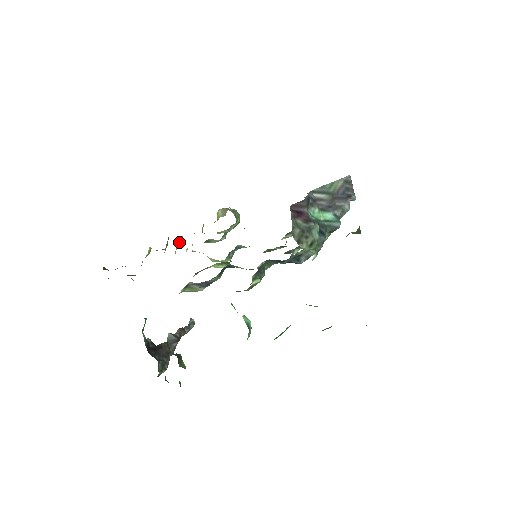
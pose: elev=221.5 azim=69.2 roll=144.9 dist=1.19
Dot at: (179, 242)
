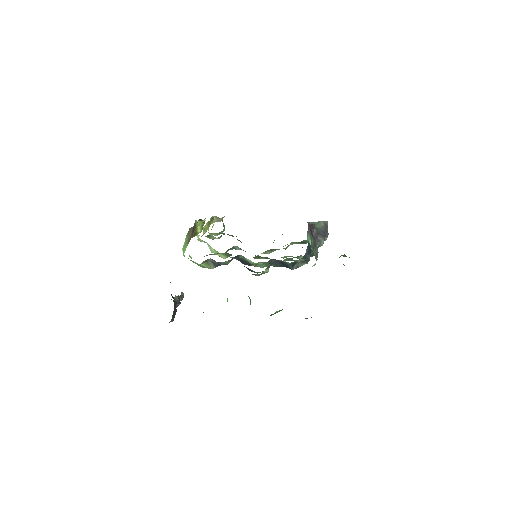
Dot at: occluded
